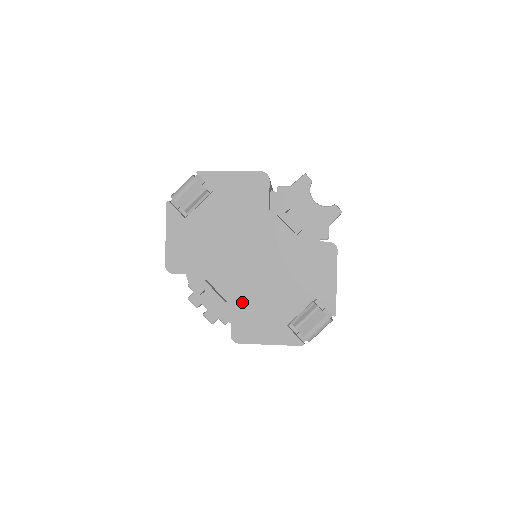
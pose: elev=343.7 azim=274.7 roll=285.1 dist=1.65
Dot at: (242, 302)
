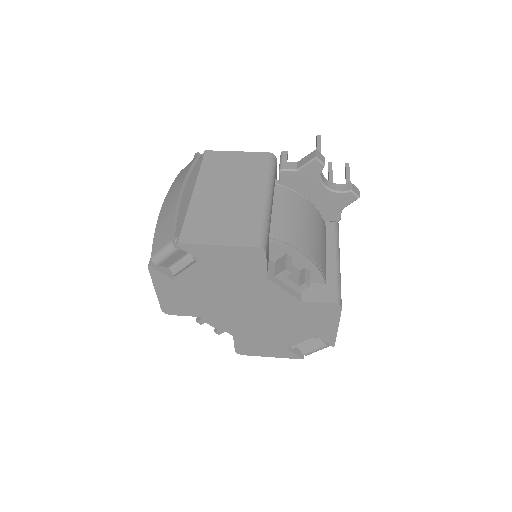
Dot at: (243, 334)
